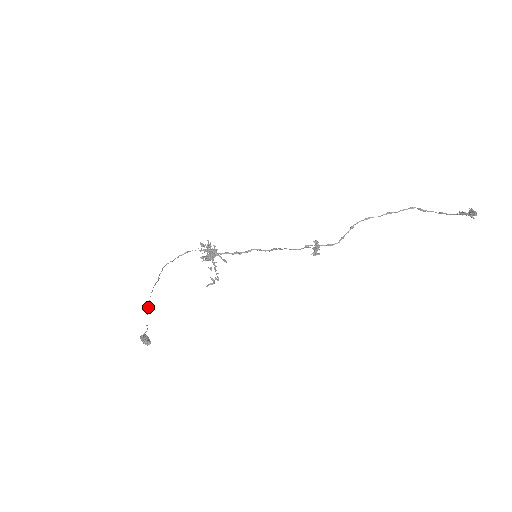
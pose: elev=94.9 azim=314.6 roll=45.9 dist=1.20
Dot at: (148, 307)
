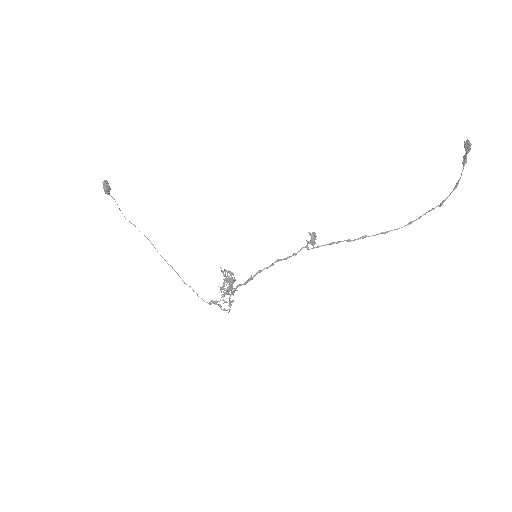
Dot at: occluded
